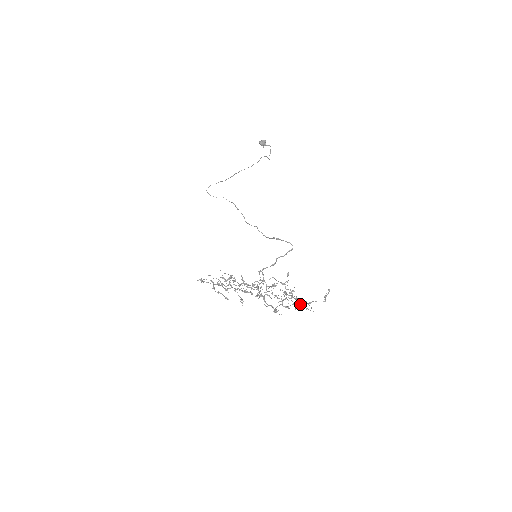
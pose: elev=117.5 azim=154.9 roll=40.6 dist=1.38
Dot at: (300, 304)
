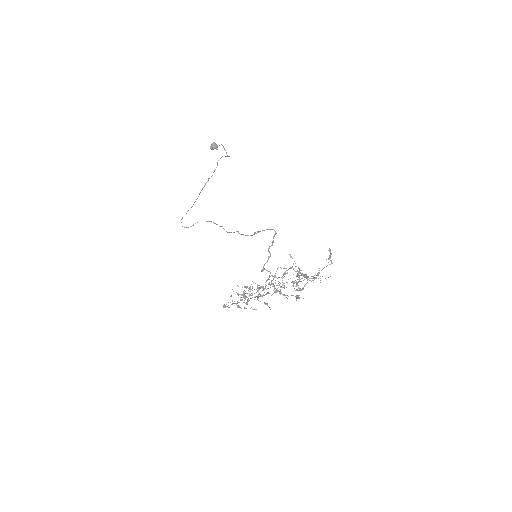
Dot at: (315, 278)
